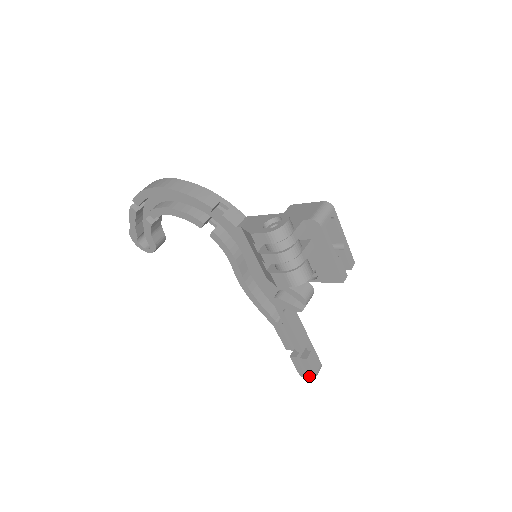
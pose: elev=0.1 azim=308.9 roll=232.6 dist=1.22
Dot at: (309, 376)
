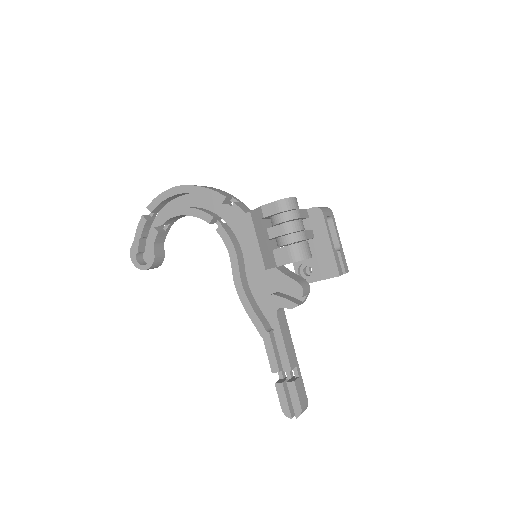
Dot at: (294, 411)
